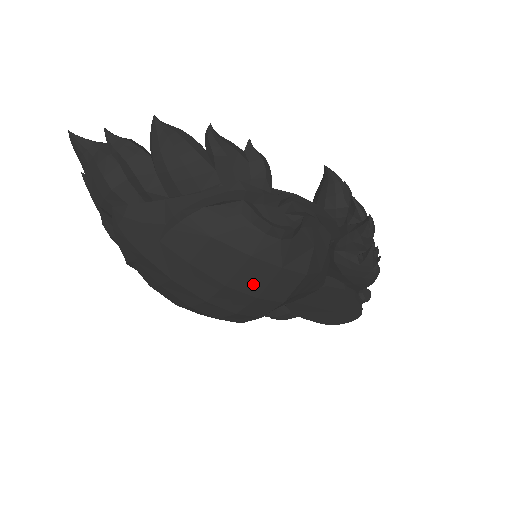
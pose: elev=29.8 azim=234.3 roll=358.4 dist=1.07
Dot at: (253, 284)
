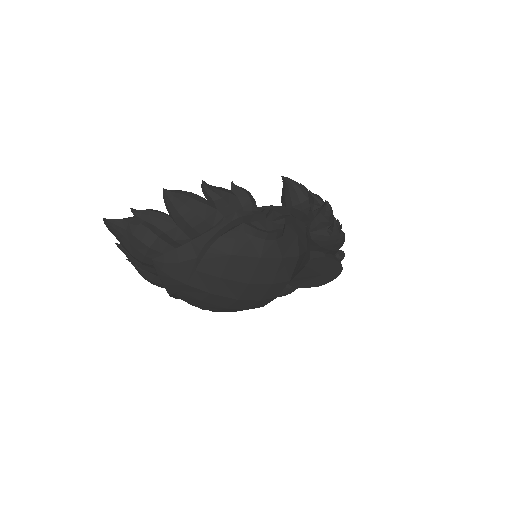
Dot at: (267, 276)
